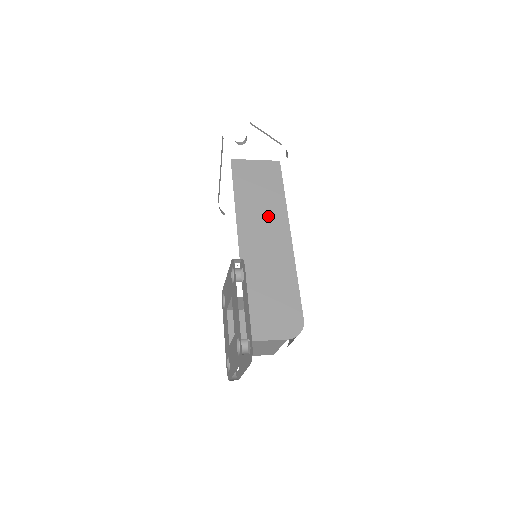
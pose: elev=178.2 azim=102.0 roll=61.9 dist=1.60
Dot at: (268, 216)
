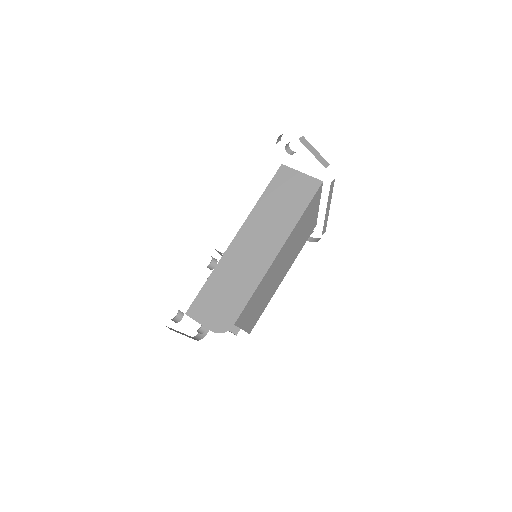
Dot at: (273, 227)
